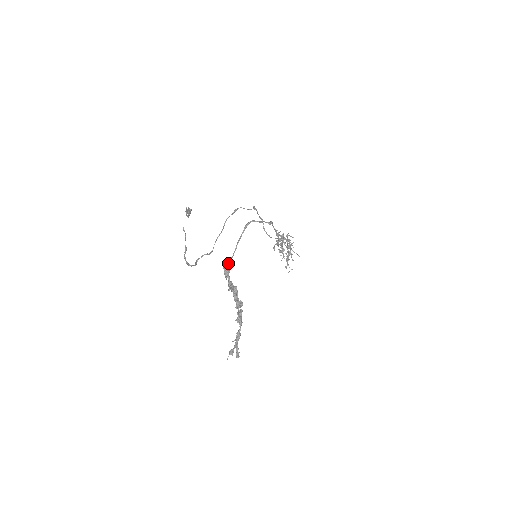
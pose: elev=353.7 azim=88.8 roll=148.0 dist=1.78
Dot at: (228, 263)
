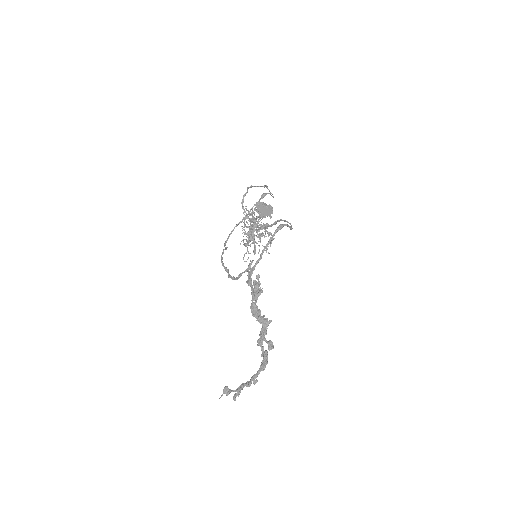
Dot at: (251, 273)
